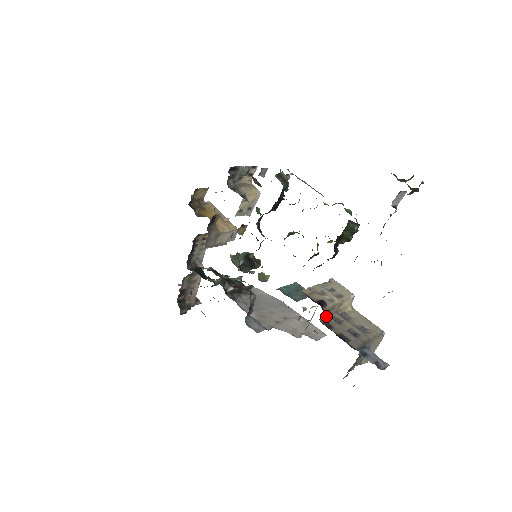
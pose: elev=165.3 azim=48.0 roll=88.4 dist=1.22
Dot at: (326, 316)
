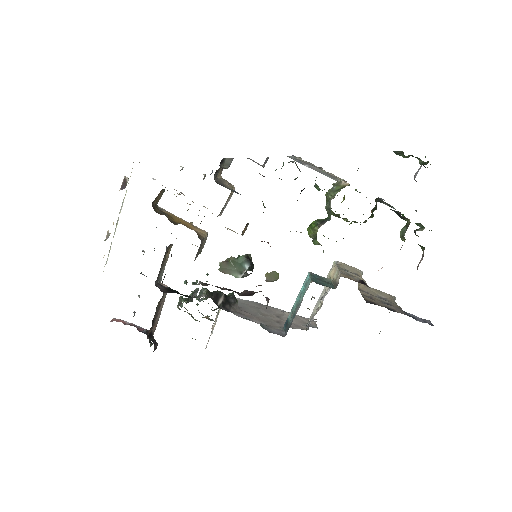
Dot at: (362, 295)
